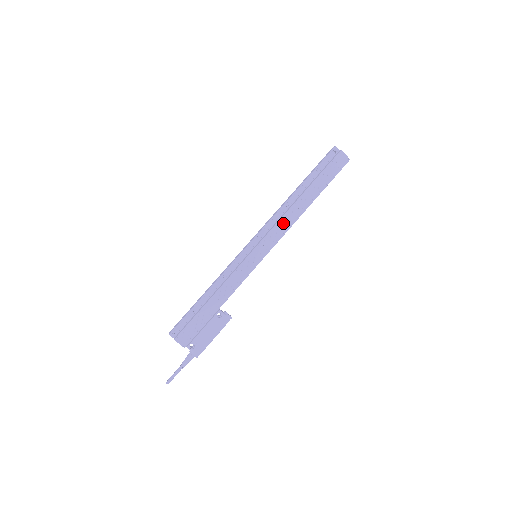
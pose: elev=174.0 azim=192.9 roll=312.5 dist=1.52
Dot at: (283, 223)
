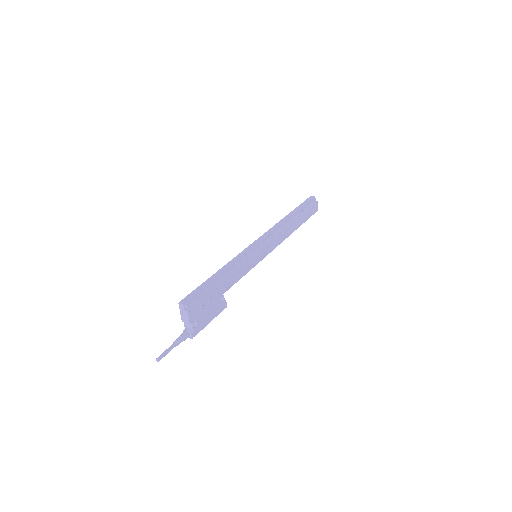
Dot at: (280, 237)
